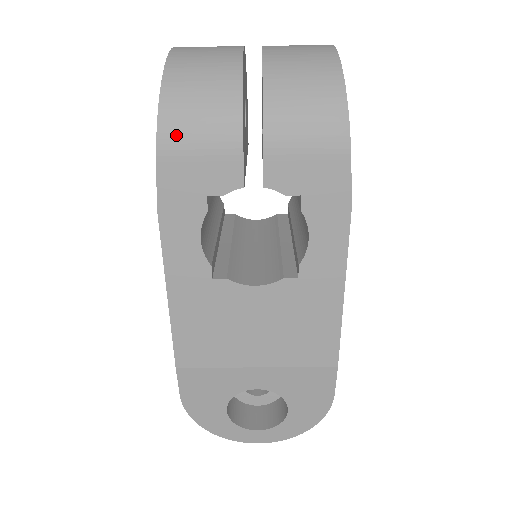
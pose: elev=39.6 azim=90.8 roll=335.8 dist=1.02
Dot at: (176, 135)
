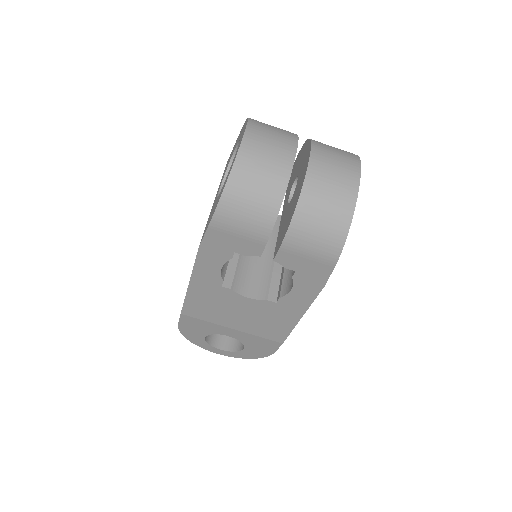
Dot at: (226, 219)
